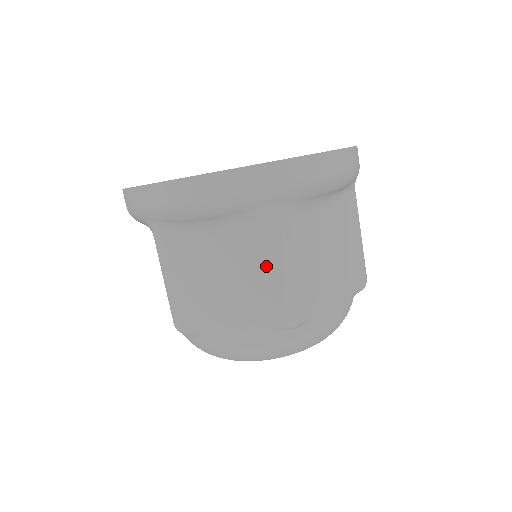
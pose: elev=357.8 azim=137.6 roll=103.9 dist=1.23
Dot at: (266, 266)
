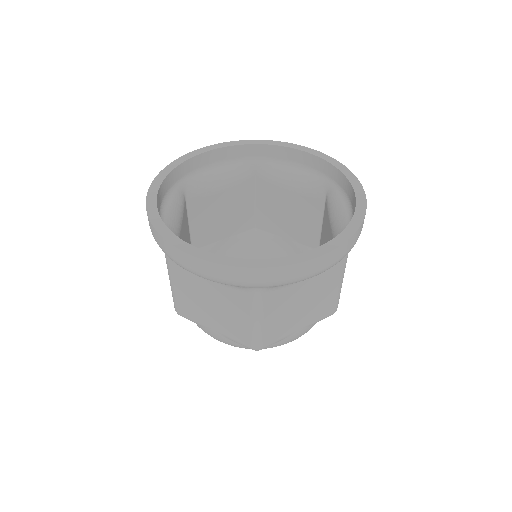
Dot at: (333, 287)
